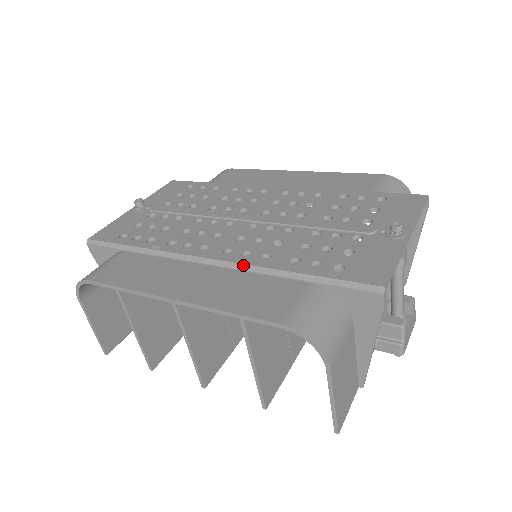
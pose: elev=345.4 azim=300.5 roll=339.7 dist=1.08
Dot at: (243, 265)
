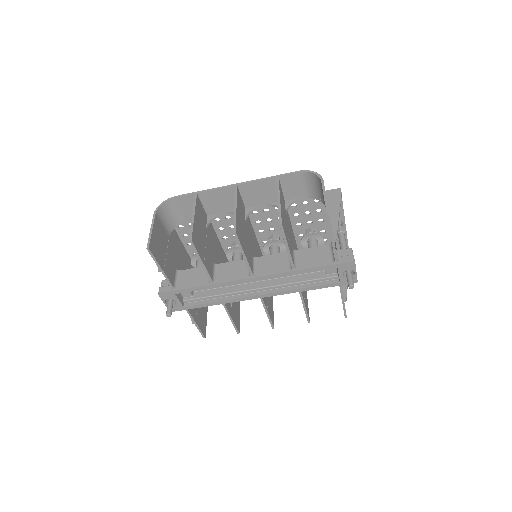
Dot at: occluded
